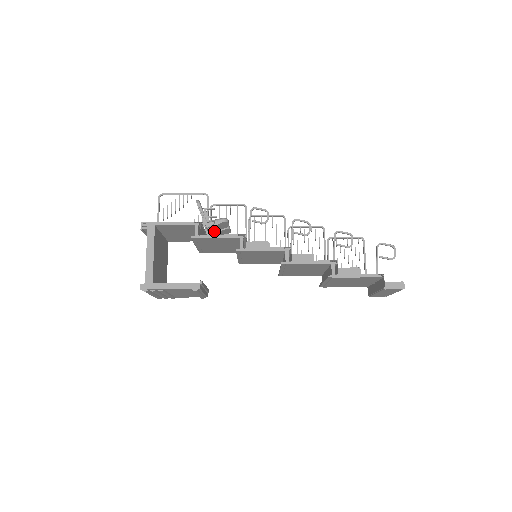
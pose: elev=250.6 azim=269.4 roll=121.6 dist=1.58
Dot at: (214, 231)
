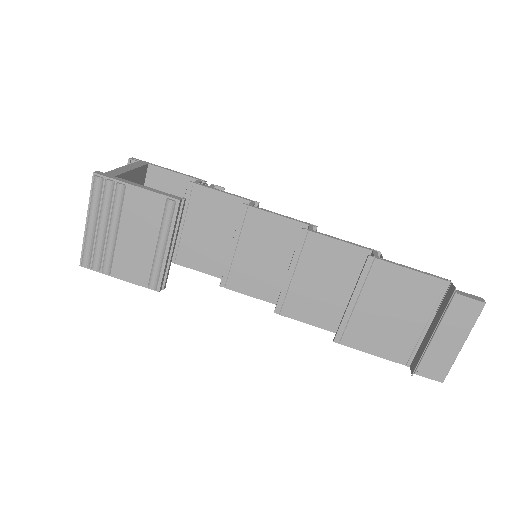
Dot at: occluded
